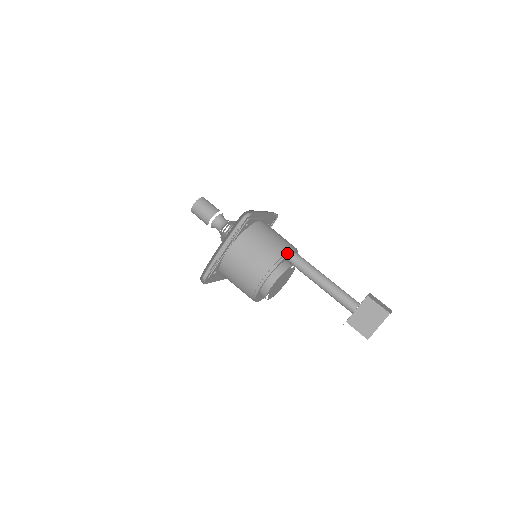
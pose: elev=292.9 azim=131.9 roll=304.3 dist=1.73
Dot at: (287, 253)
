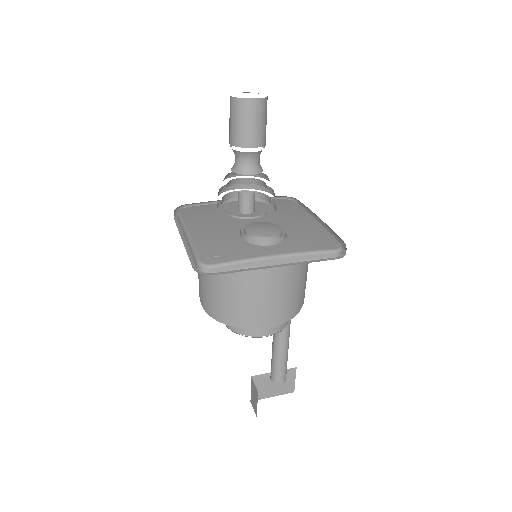
Dot at: (303, 302)
